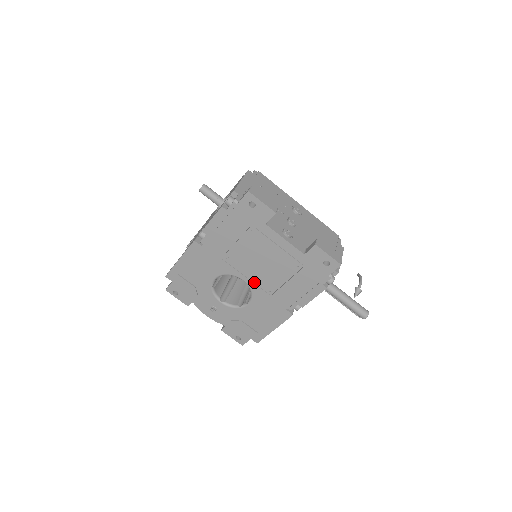
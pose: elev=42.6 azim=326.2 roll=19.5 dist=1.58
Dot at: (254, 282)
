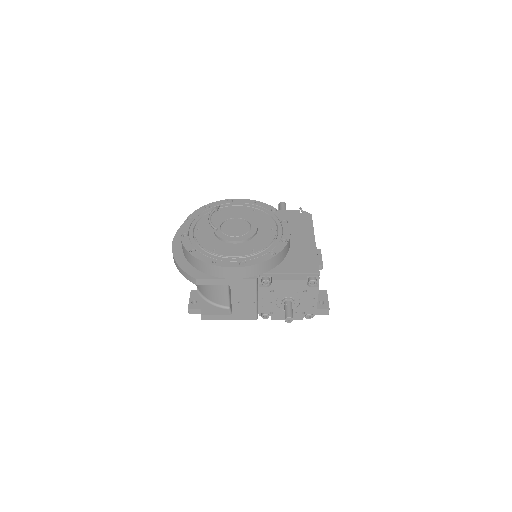
Dot at: occluded
